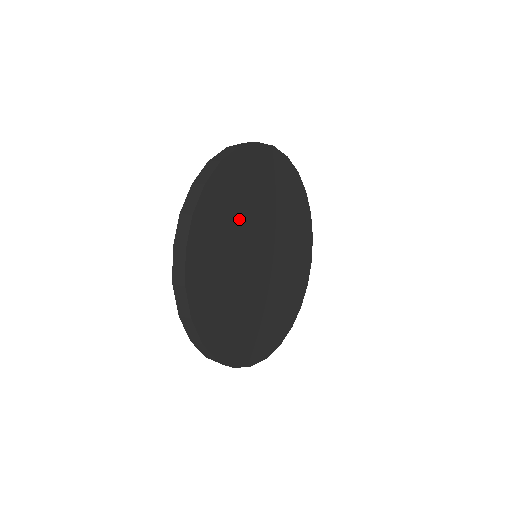
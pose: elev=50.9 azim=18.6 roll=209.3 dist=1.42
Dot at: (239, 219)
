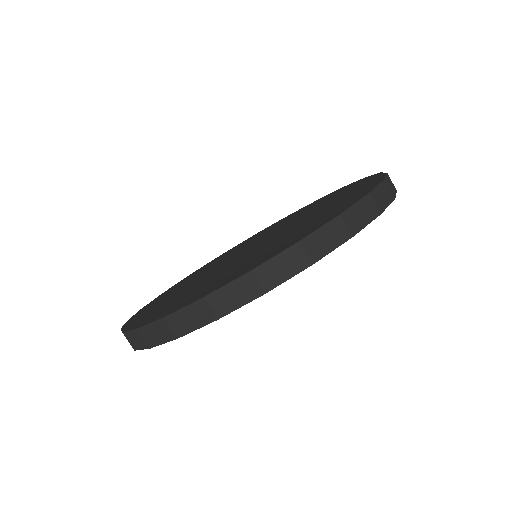
Dot at: occluded
